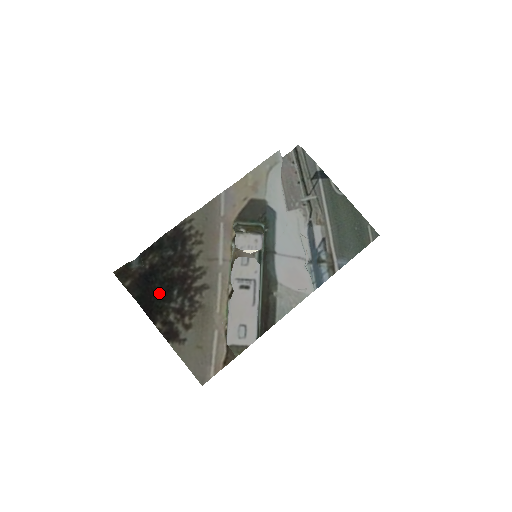
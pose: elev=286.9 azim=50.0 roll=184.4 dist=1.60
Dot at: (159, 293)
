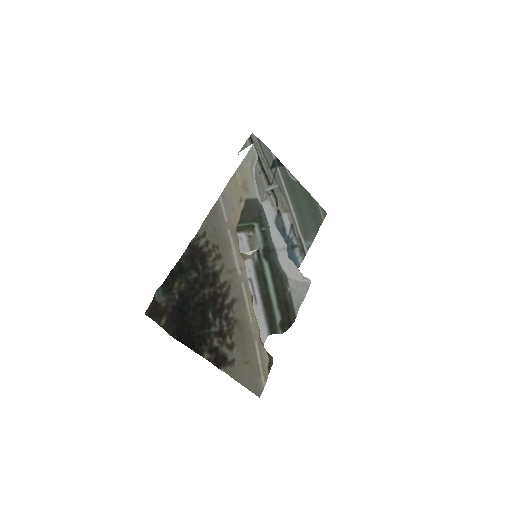
Dot at: (196, 321)
